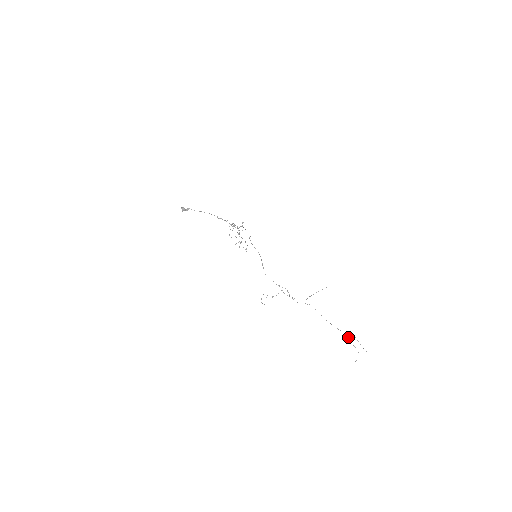
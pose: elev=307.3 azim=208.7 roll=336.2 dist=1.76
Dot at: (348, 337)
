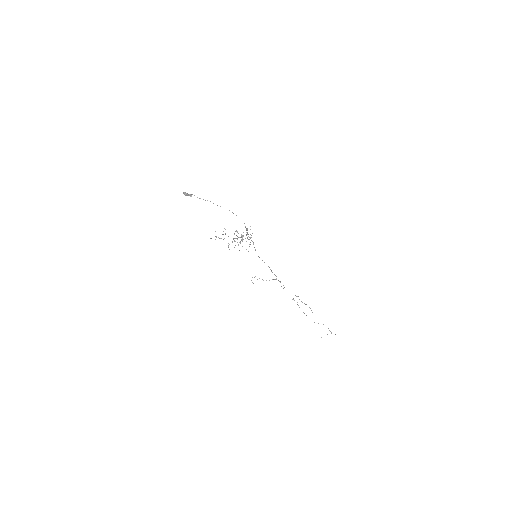
Dot at: (323, 324)
